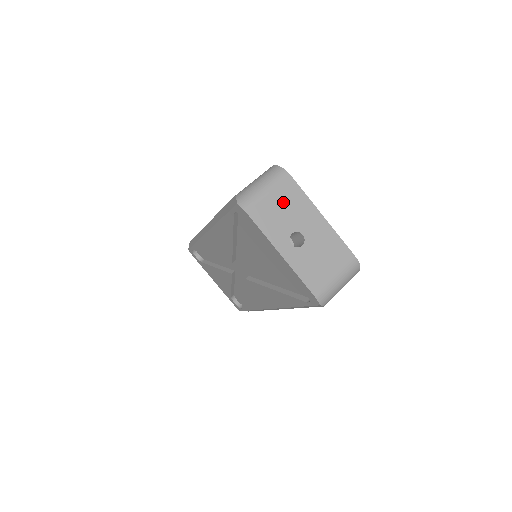
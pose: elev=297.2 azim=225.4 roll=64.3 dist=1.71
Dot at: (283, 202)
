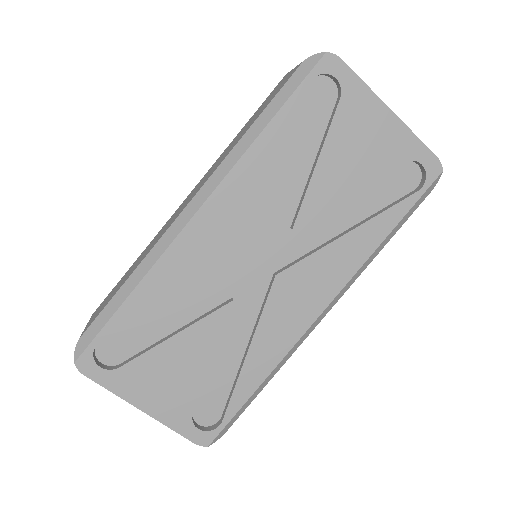
Dot at: occluded
